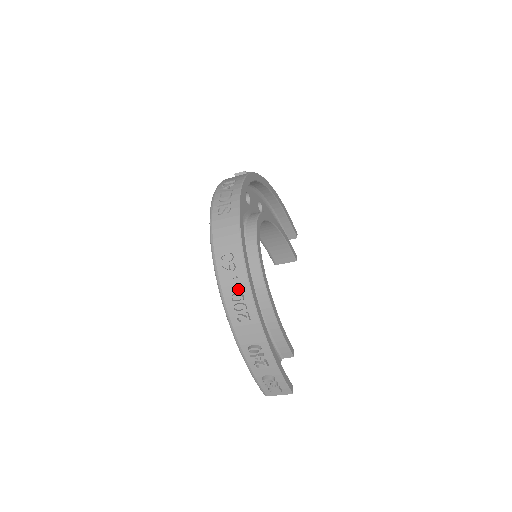
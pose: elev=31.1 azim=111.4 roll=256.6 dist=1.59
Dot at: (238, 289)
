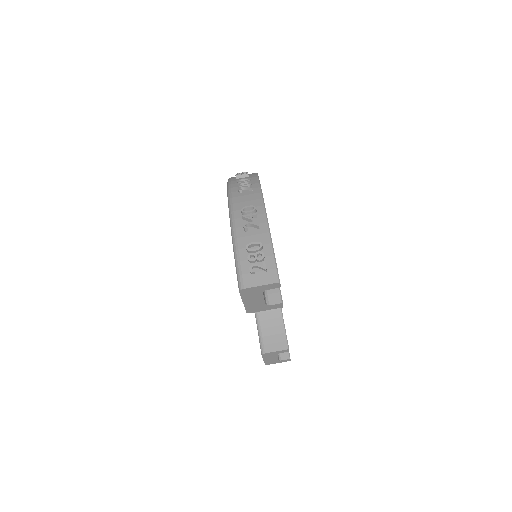
Dot at: occluded
